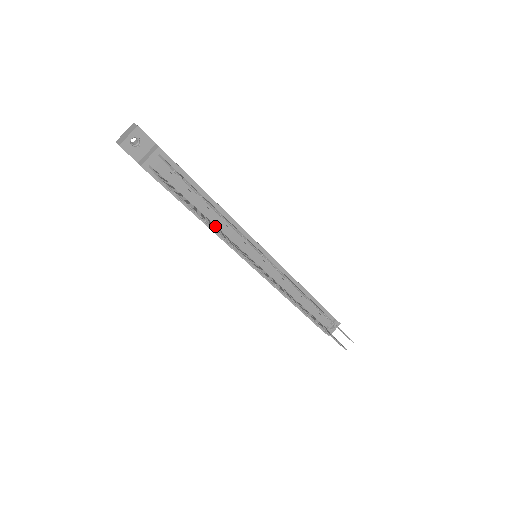
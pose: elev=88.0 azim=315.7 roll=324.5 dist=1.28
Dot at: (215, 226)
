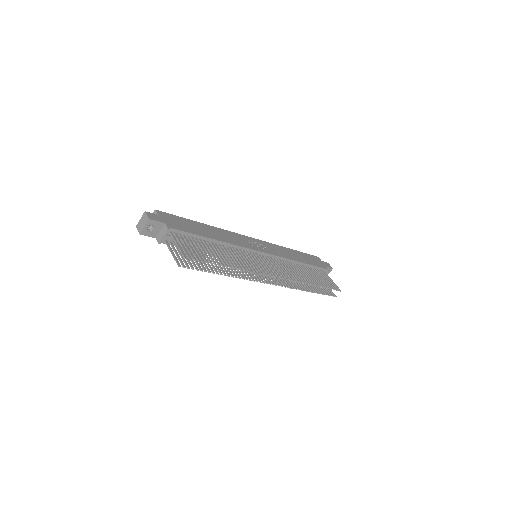
Dot at: occluded
